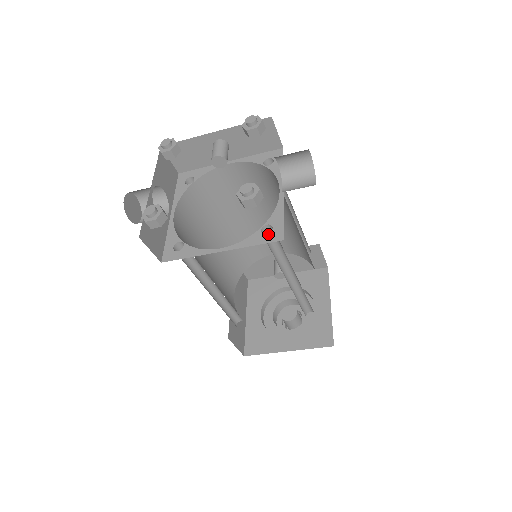
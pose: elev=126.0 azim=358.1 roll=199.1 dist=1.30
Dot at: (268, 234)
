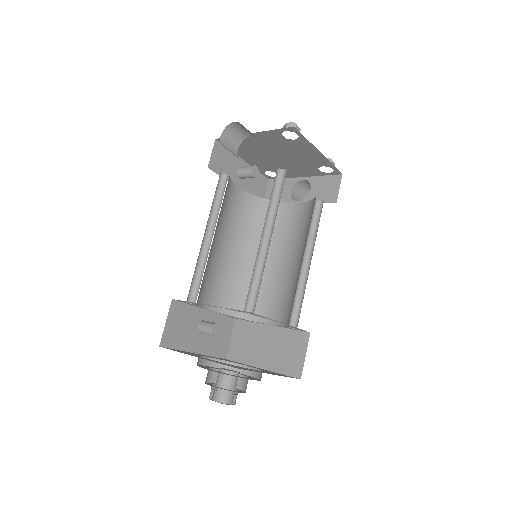
Dot at: occluded
